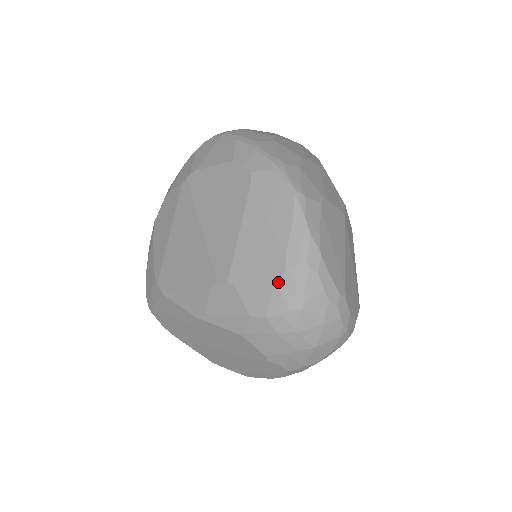
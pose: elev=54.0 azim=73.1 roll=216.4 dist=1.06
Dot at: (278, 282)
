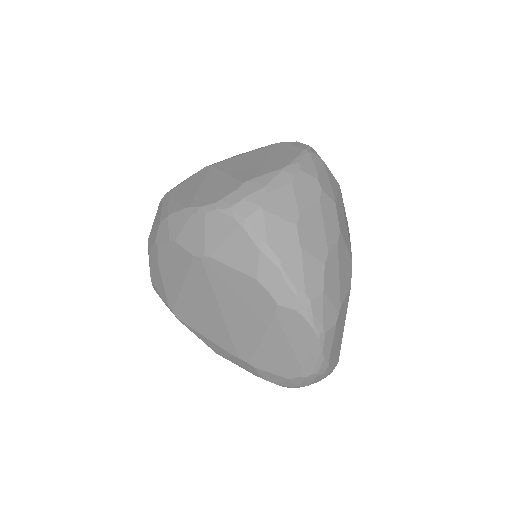
Dot at: (292, 379)
